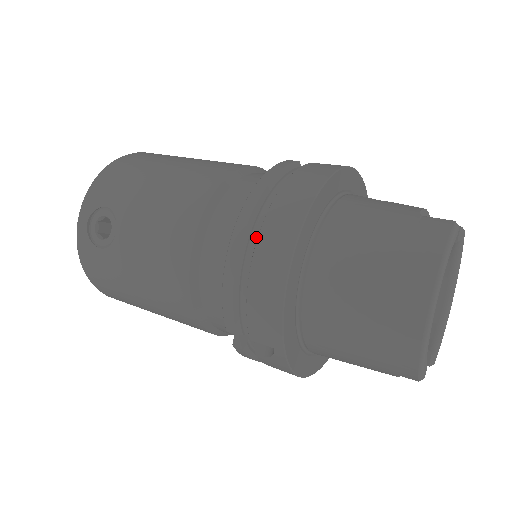
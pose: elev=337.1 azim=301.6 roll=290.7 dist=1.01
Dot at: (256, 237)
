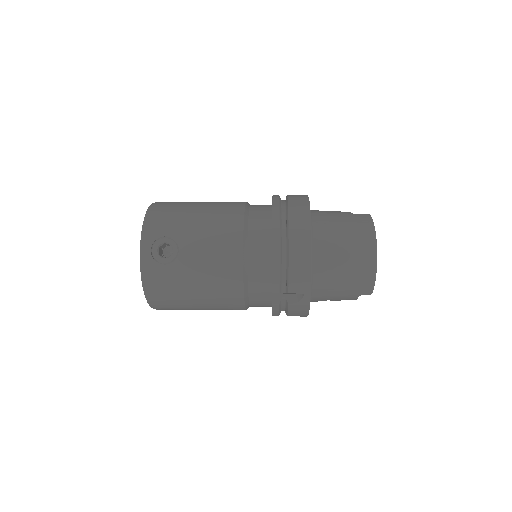
Dot at: (284, 235)
